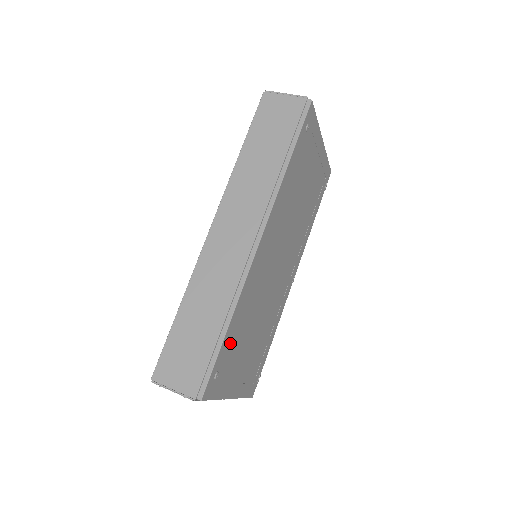
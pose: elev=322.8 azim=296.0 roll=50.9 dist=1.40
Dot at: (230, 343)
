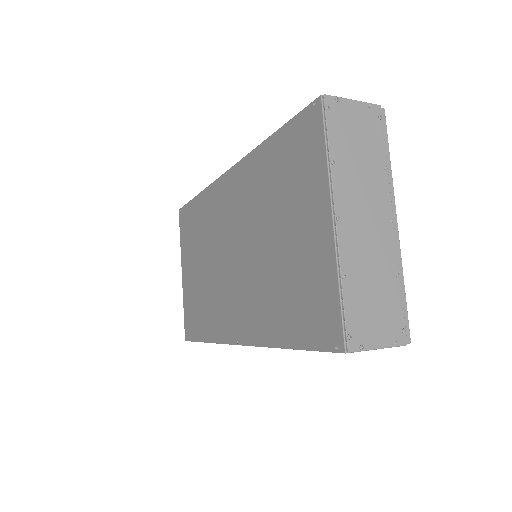
Dot at: occluded
